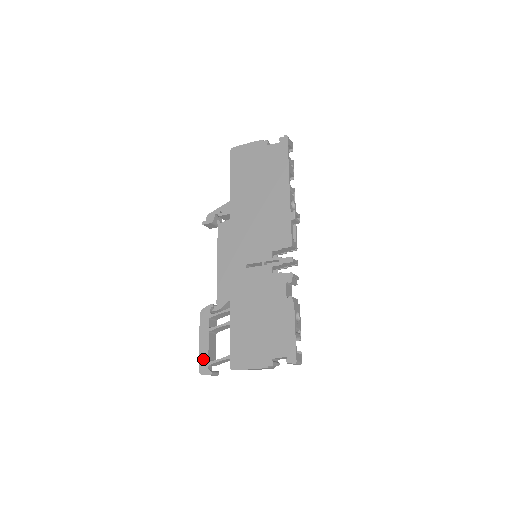
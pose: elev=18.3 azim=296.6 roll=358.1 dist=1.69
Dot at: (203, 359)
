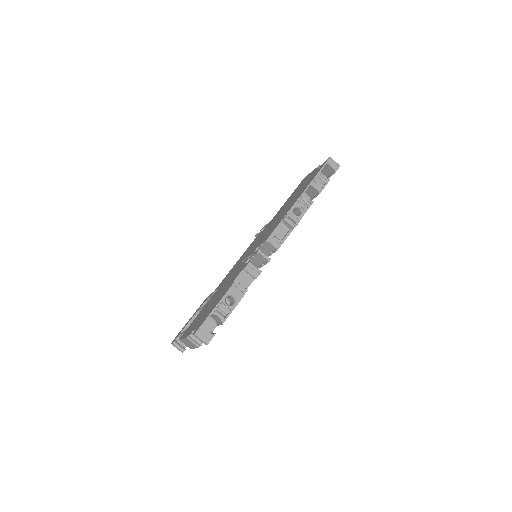
Dot at: (180, 332)
